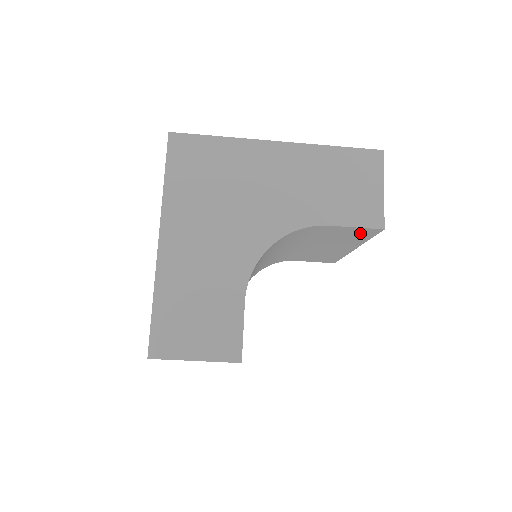
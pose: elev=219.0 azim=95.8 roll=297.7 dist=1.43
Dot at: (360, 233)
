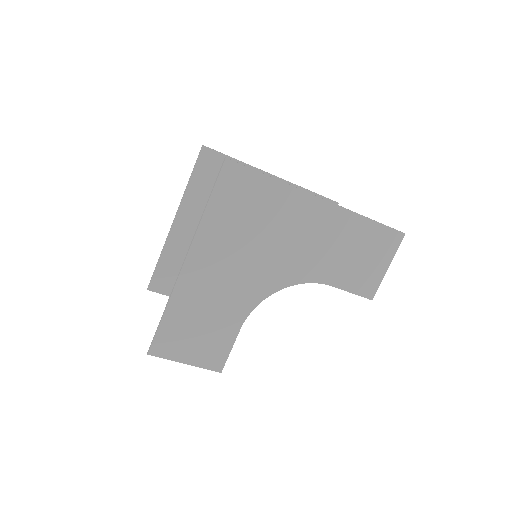
Dot at: occluded
